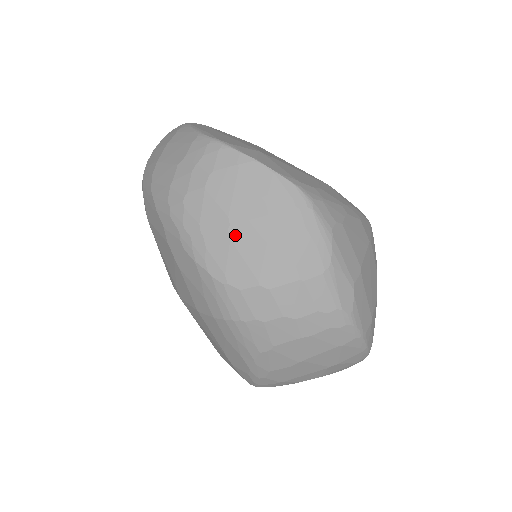
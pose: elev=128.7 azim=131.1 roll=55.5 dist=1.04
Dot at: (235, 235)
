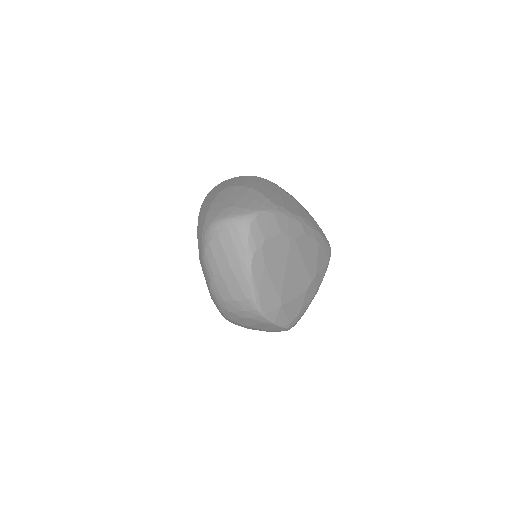
Dot at: occluded
